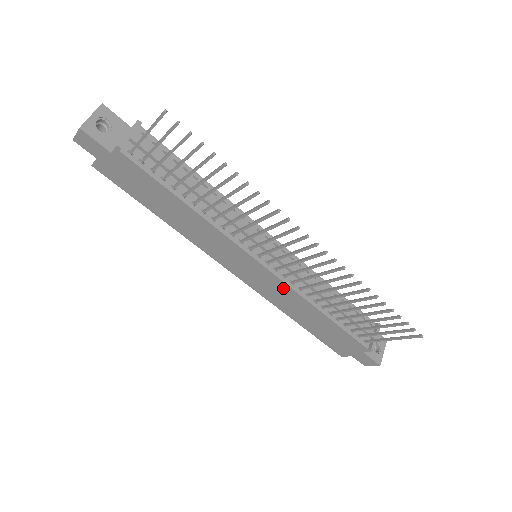
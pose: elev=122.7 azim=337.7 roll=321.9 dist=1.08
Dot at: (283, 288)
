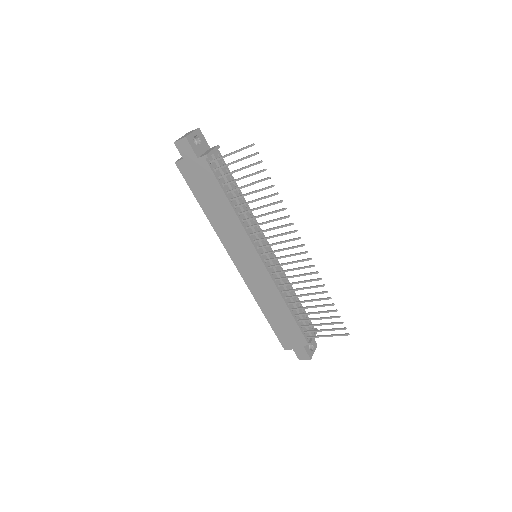
Dot at: (268, 282)
